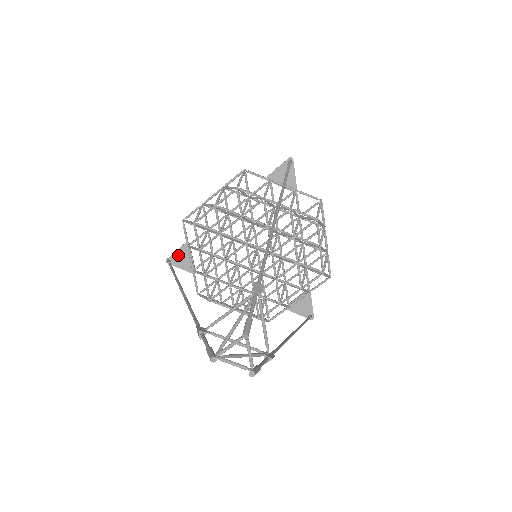
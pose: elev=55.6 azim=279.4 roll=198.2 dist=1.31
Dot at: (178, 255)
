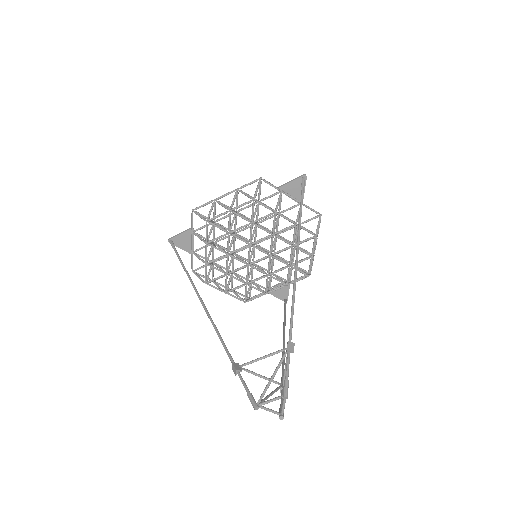
Dot at: (181, 237)
